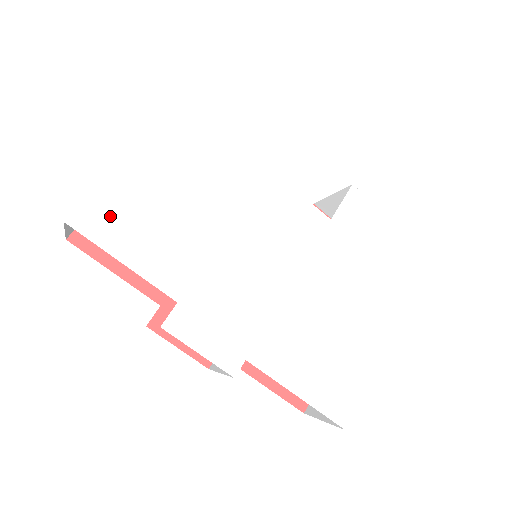
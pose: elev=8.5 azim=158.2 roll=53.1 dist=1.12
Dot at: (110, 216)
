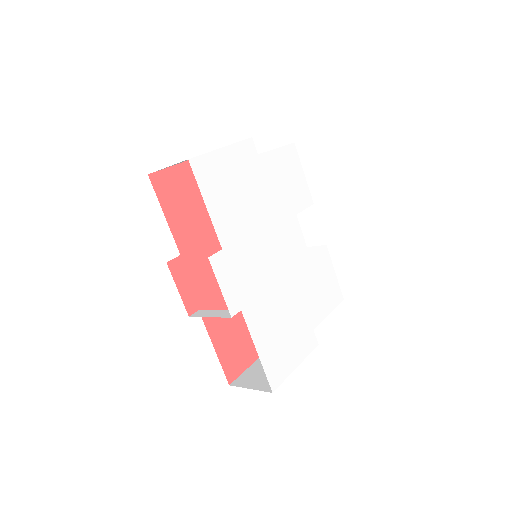
Dot at: (211, 174)
